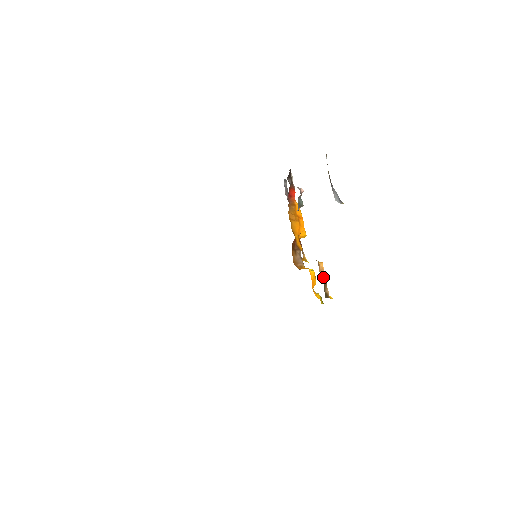
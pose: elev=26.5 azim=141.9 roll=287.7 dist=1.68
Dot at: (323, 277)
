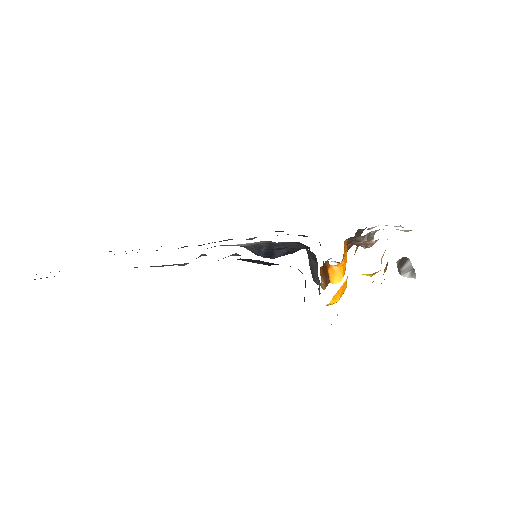
Dot at: occluded
